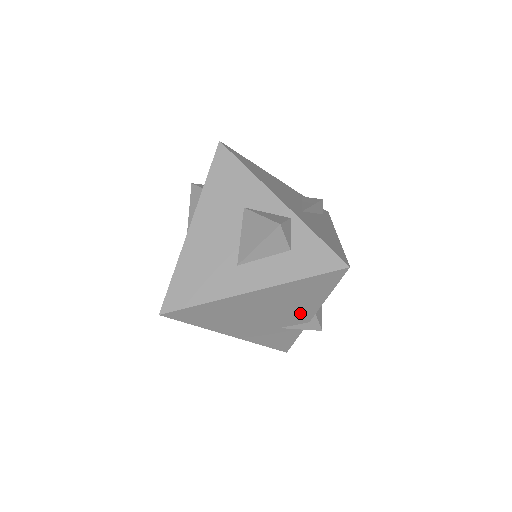
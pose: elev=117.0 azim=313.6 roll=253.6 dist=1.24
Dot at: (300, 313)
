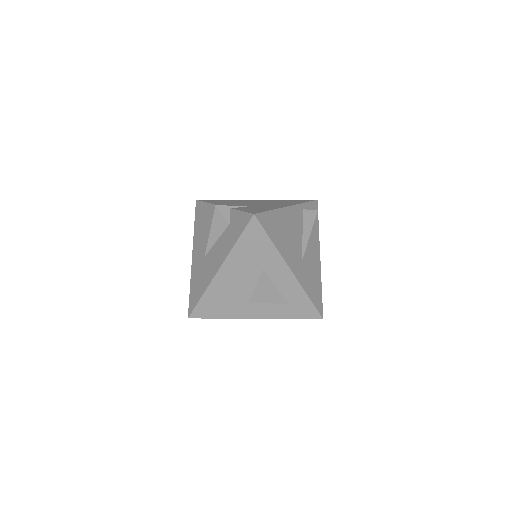
Dot at: occluded
